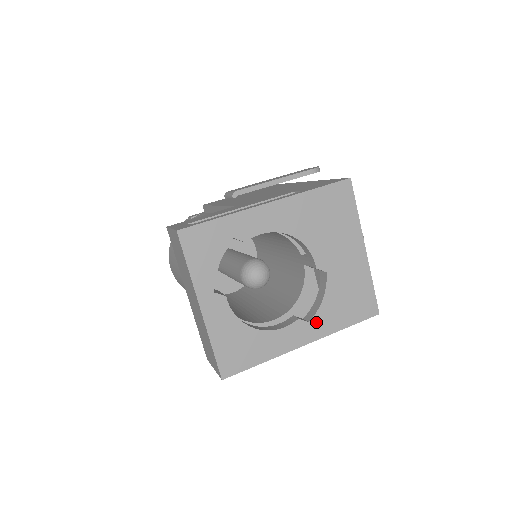
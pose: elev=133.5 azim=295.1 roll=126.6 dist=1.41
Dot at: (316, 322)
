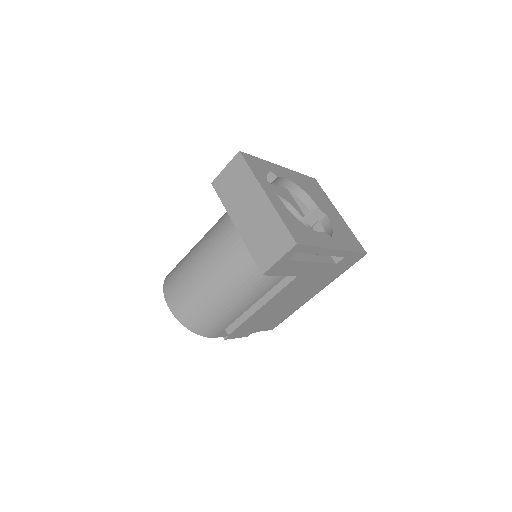
Dot at: (335, 239)
